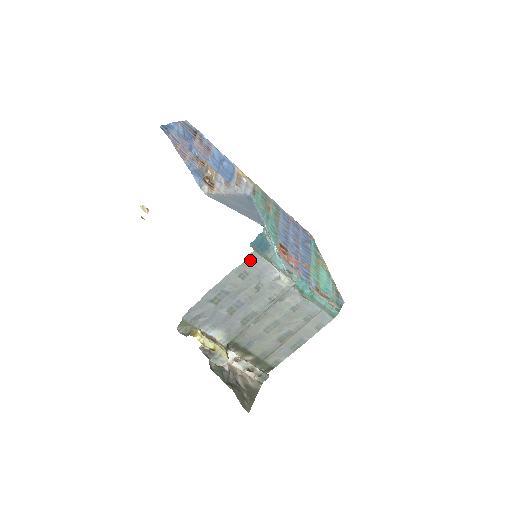
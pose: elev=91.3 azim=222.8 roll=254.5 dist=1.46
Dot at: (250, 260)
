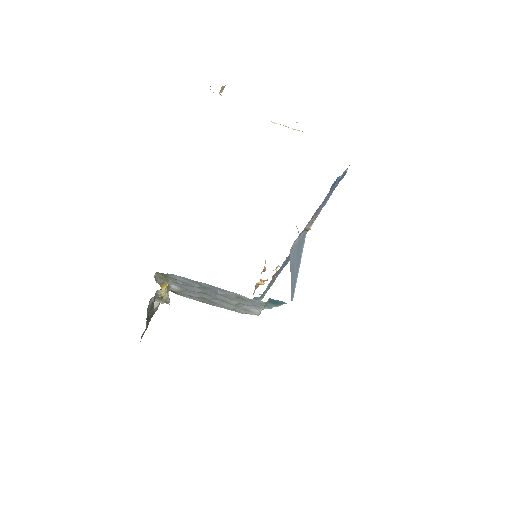
Dot at: (257, 301)
